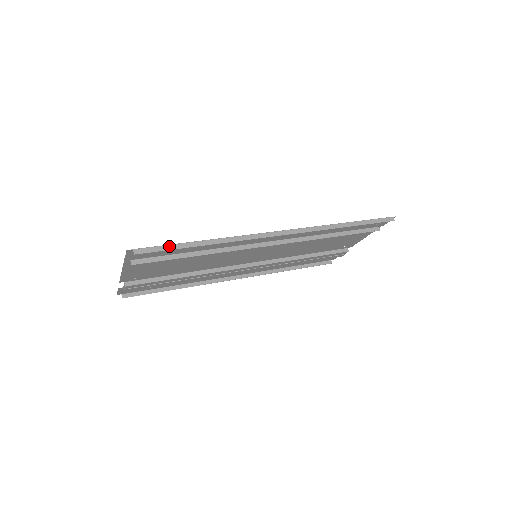
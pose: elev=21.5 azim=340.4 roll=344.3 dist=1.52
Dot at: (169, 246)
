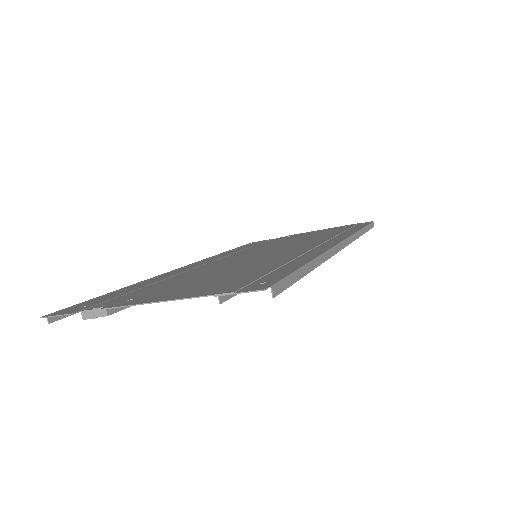
Dot at: (294, 275)
